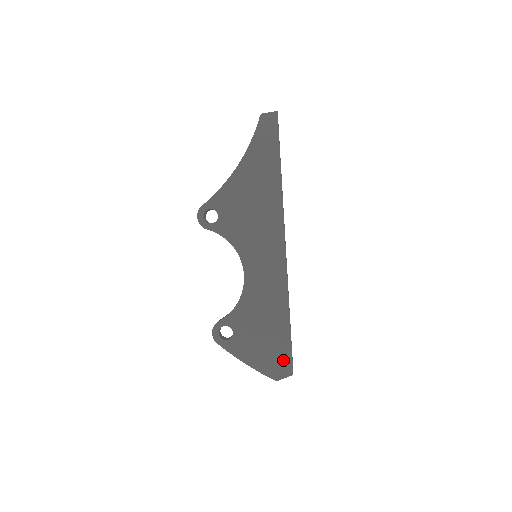
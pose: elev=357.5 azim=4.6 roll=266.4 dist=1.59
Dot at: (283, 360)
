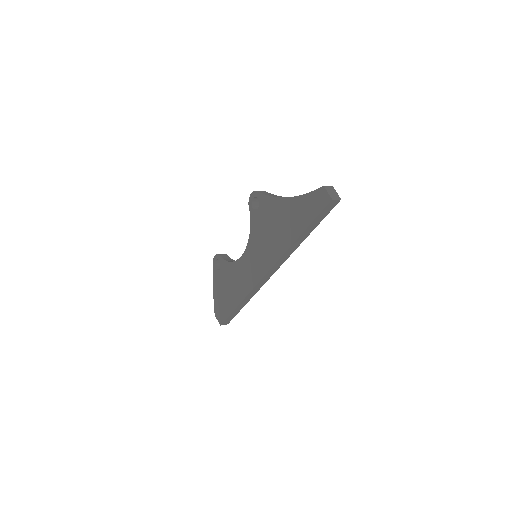
Dot at: (223, 314)
